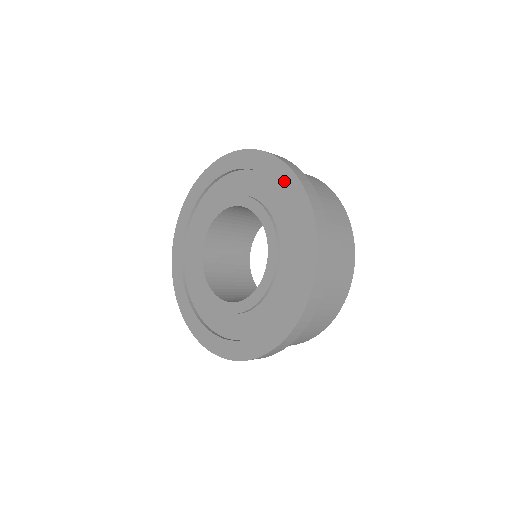
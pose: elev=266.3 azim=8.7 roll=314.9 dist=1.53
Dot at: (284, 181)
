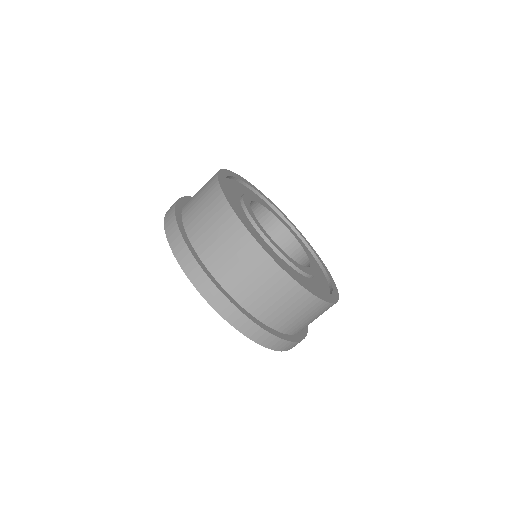
Dot at: occluded
